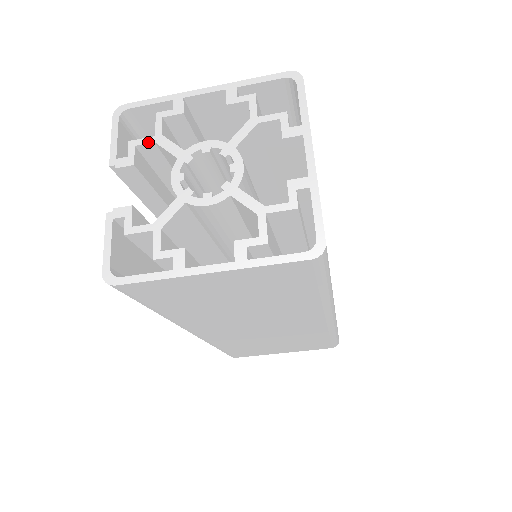
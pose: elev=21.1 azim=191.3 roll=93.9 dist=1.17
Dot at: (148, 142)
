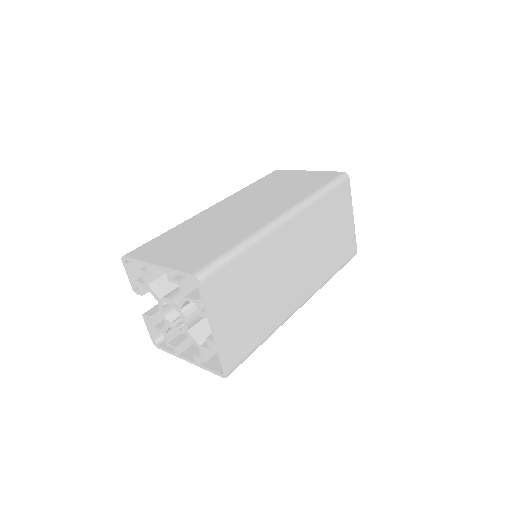
Dot at: (143, 286)
